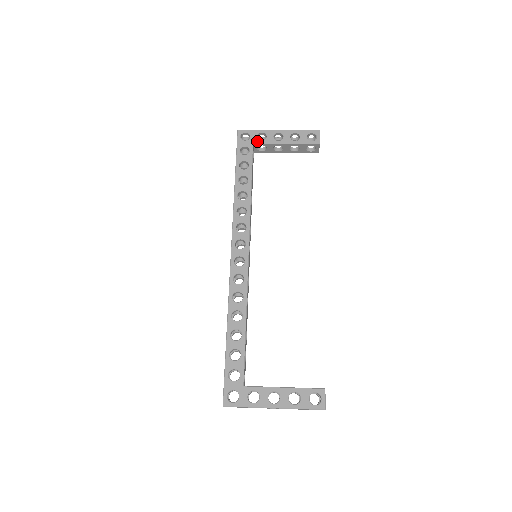
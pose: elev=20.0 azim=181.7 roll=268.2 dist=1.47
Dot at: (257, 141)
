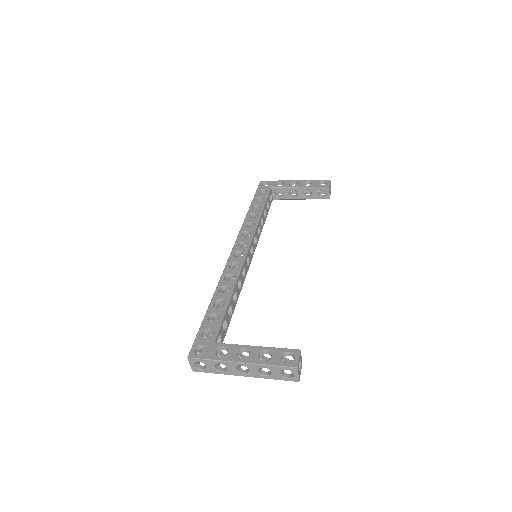
Dot at: (275, 186)
